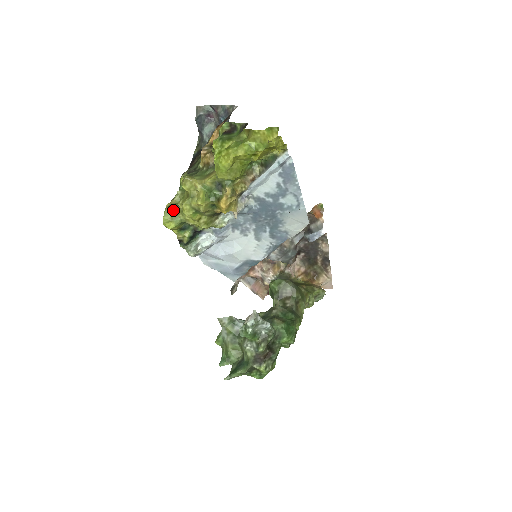
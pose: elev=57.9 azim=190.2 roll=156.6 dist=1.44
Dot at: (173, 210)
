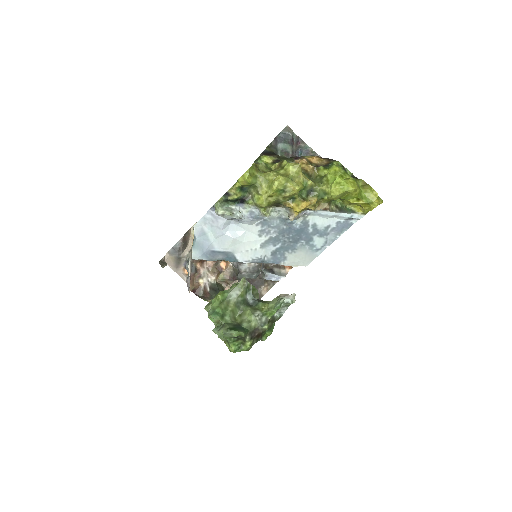
Dot at: (257, 171)
